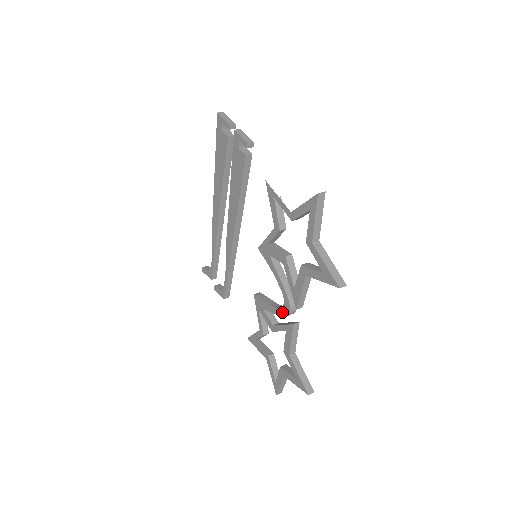
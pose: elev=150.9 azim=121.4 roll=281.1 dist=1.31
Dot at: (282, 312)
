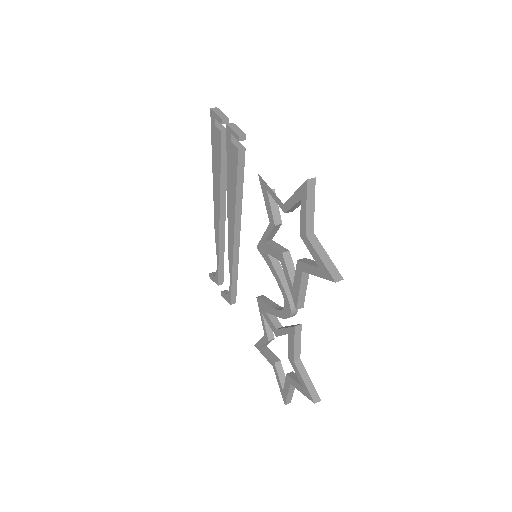
Dot at: (283, 314)
